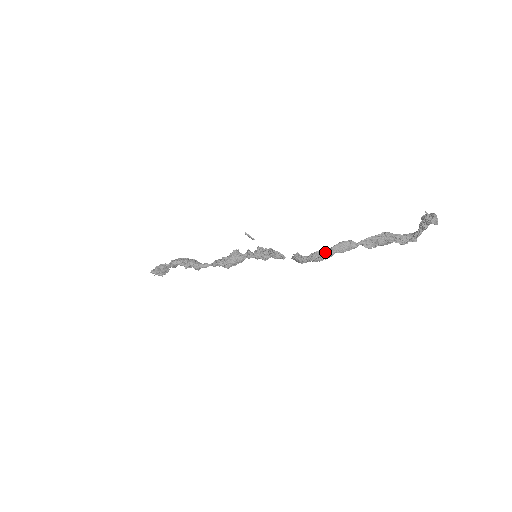
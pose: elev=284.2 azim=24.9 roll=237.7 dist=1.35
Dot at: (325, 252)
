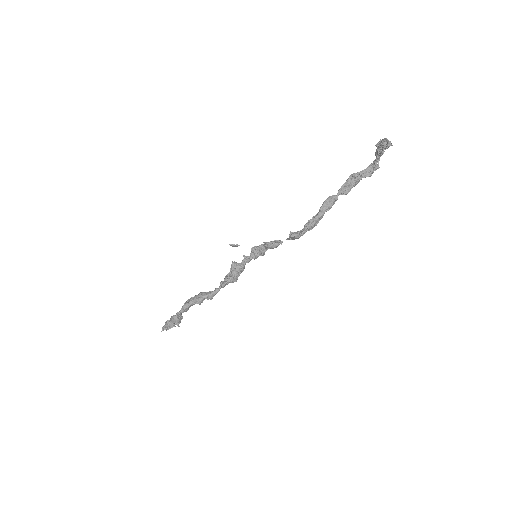
Dot at: (317, 217)
